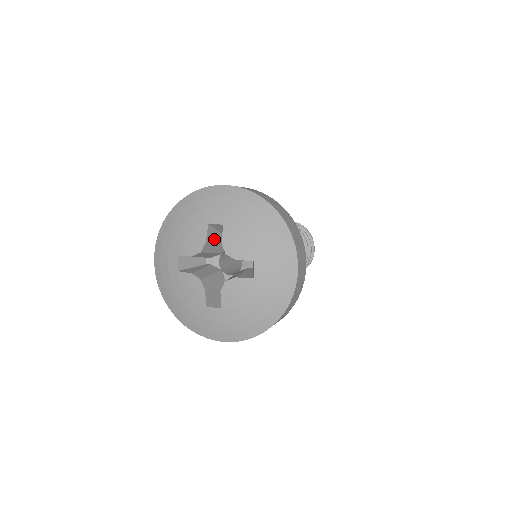
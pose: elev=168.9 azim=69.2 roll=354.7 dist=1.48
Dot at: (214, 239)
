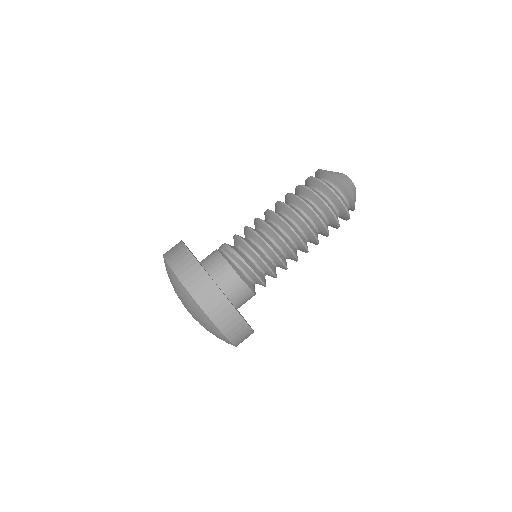
Dot at: occluded
